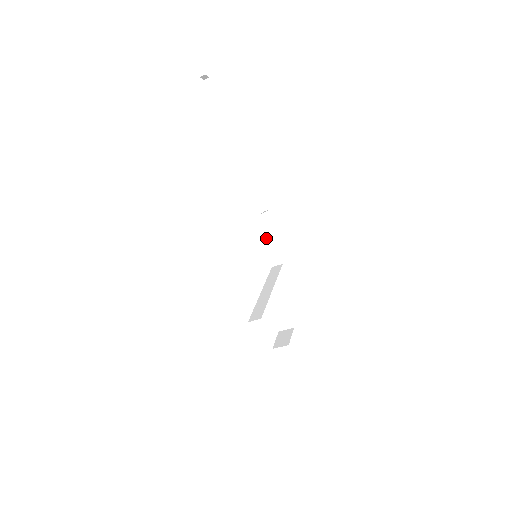
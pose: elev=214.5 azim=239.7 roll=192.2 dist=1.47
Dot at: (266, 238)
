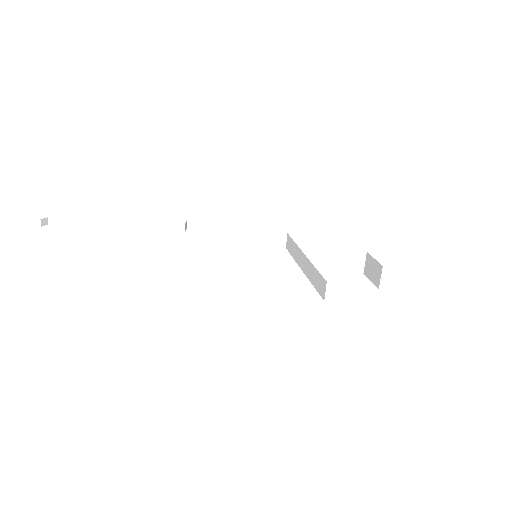
Dot at: (246, 237)
